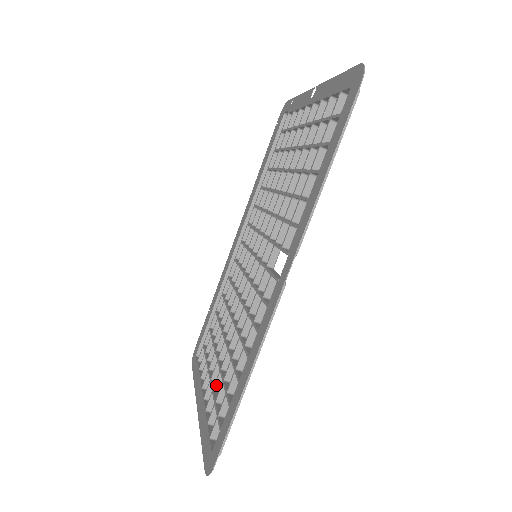
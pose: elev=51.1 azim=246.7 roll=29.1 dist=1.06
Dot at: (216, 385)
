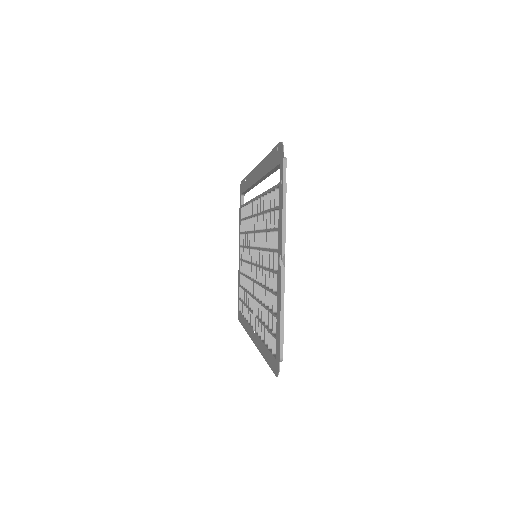
Dot at: (242, 275)
